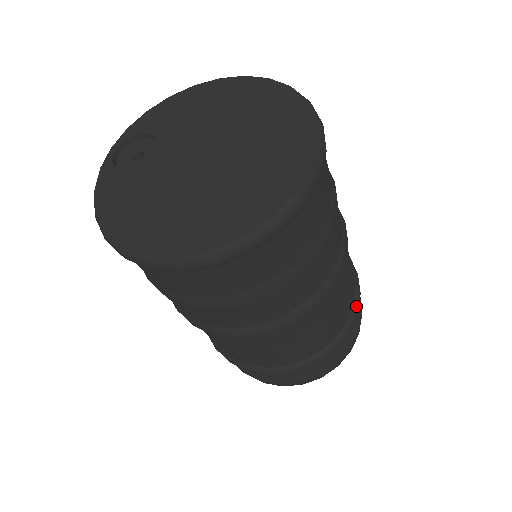
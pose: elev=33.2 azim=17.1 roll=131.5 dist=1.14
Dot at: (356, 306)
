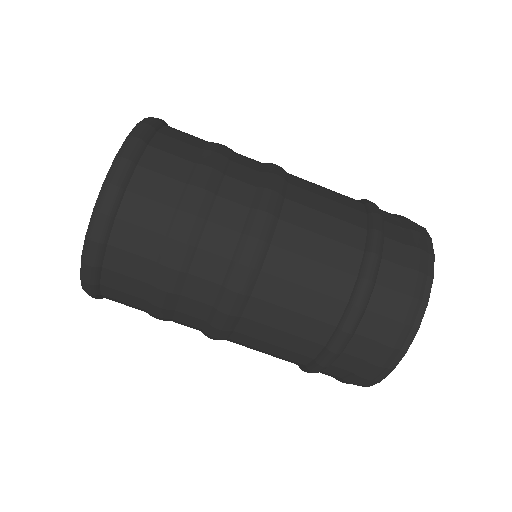
Dot at: (354, 299)
